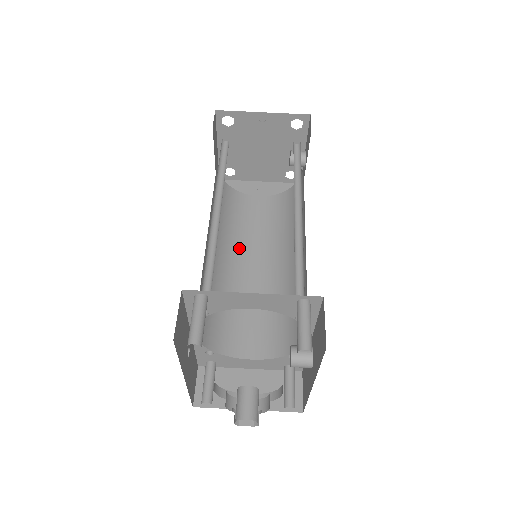
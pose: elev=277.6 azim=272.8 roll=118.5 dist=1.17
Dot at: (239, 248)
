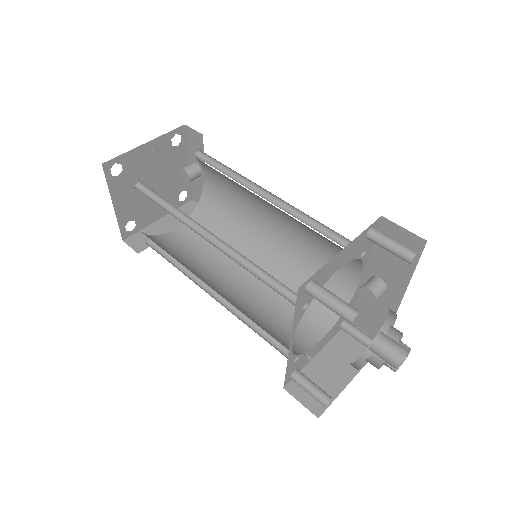
Dot at: (212, 275)
